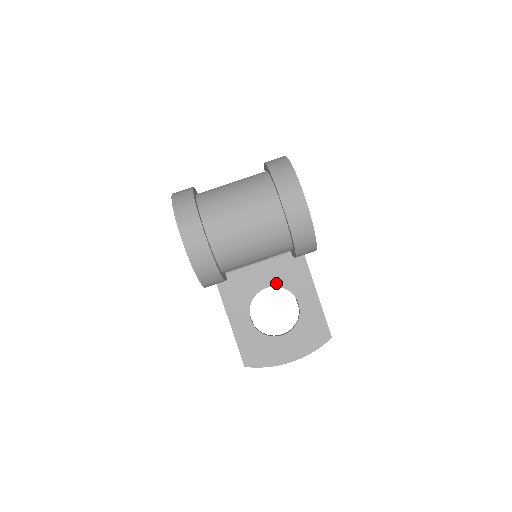
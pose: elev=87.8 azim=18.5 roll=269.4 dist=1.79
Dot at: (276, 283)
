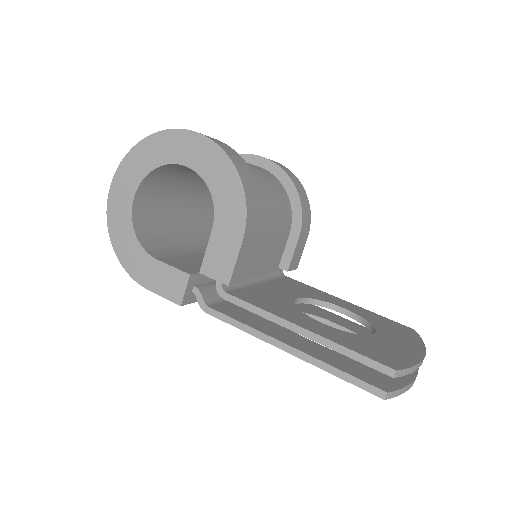
Dot at: (300, 295)
